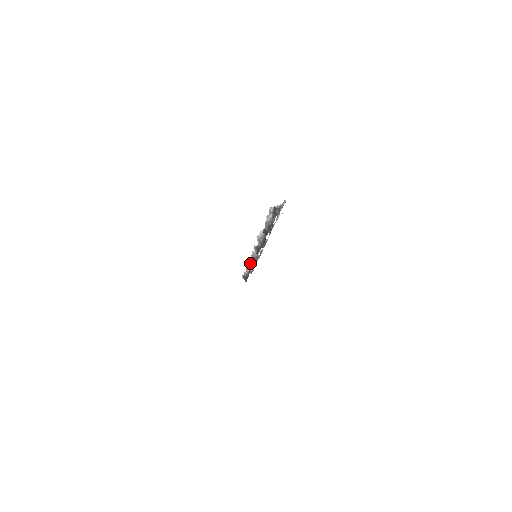
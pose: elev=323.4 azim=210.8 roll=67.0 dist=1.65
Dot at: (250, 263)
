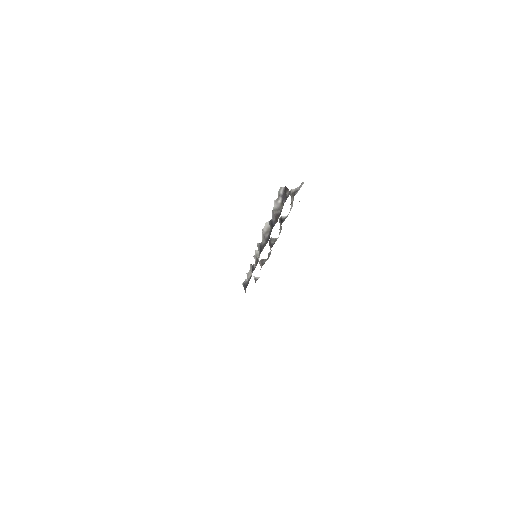
Dot at: (251, 266)
